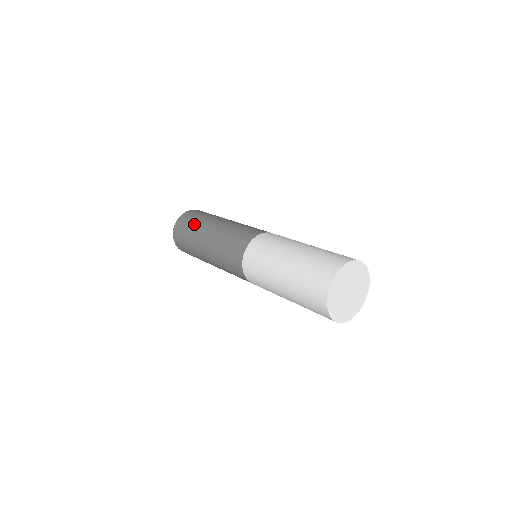
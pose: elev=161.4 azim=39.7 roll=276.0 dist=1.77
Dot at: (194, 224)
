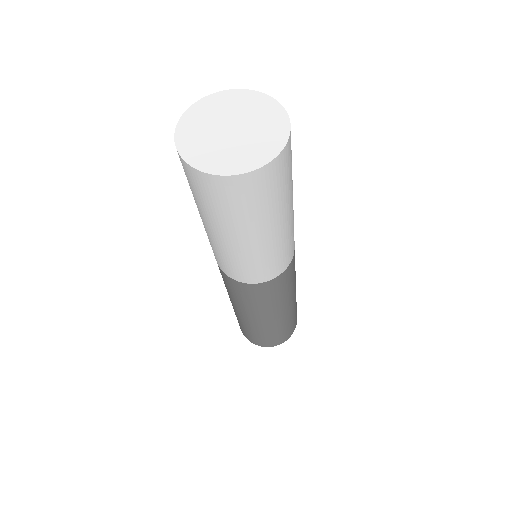
Dot at: occluded
